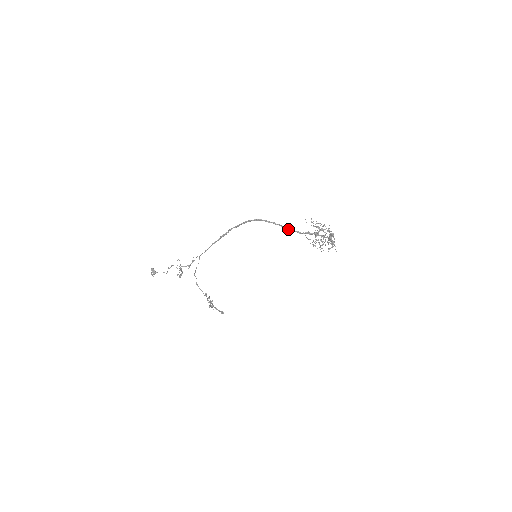
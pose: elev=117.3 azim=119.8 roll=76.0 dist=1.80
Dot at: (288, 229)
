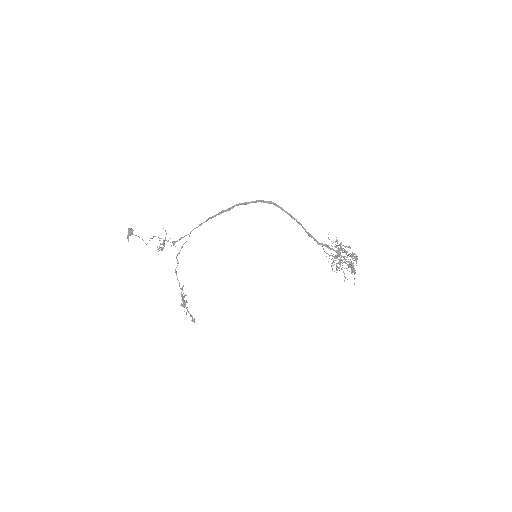
Dot at: (305, 230)
